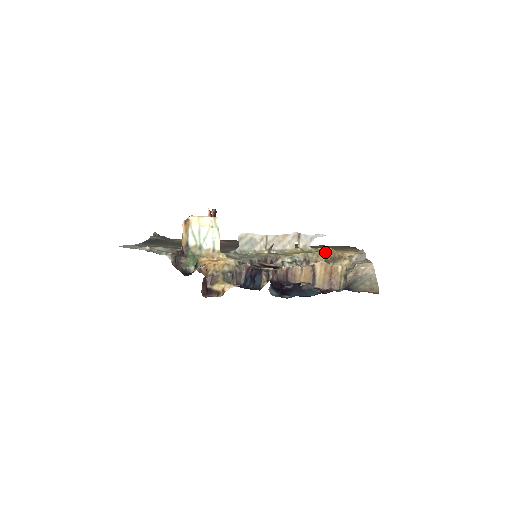
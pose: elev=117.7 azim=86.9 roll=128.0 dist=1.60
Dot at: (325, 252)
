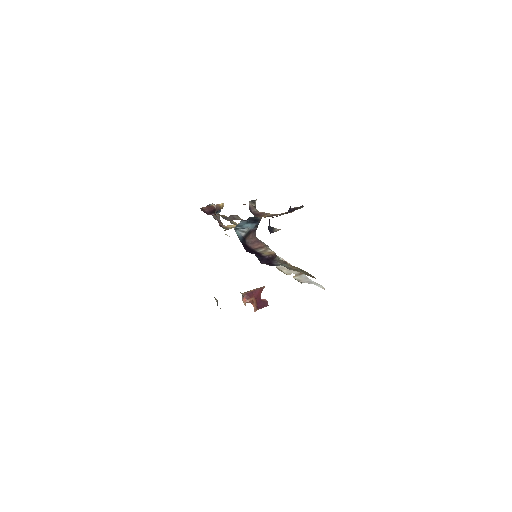
Dot at: occluded
